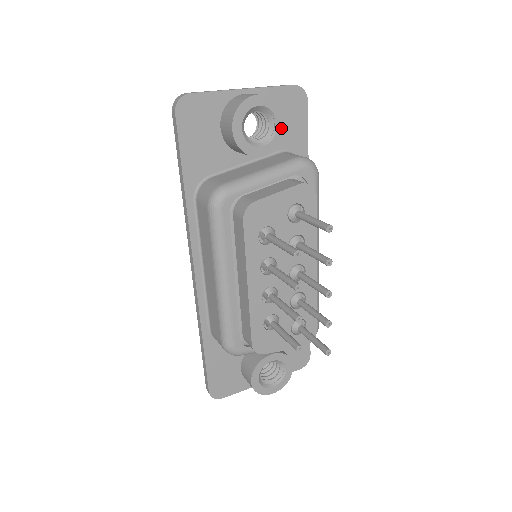
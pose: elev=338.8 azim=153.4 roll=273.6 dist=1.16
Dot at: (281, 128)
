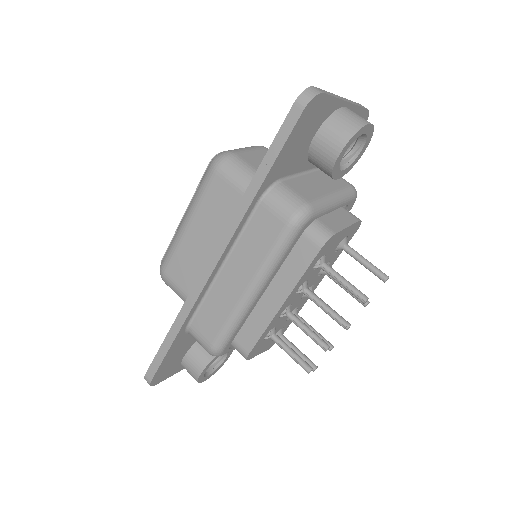
Dot at: (359, 157)
